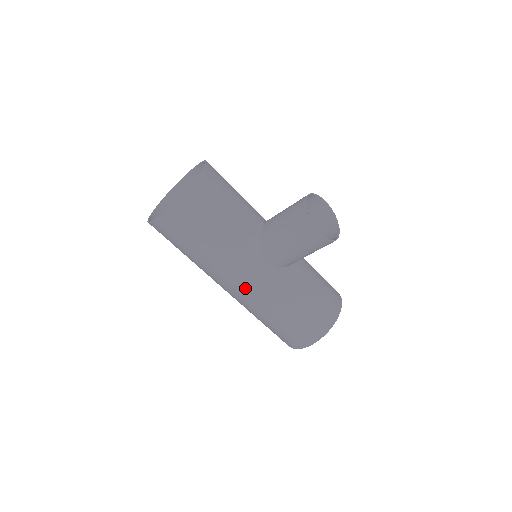
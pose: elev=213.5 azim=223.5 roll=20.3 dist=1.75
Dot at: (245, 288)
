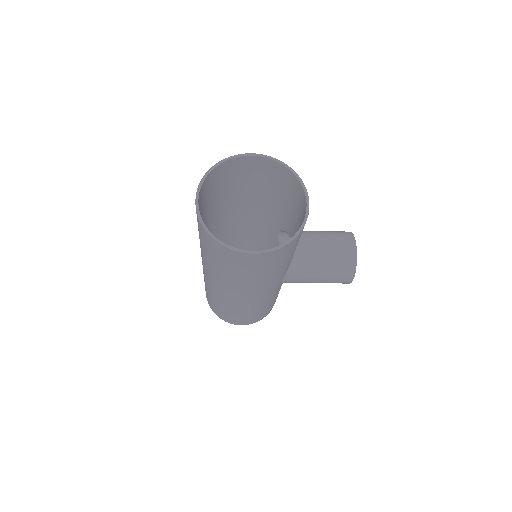
Dot at: (250, 299)
